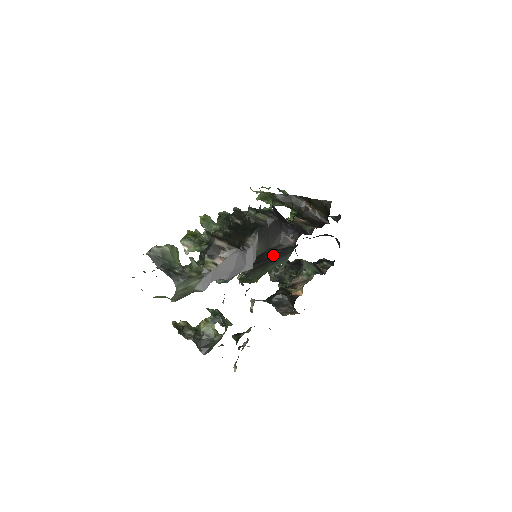
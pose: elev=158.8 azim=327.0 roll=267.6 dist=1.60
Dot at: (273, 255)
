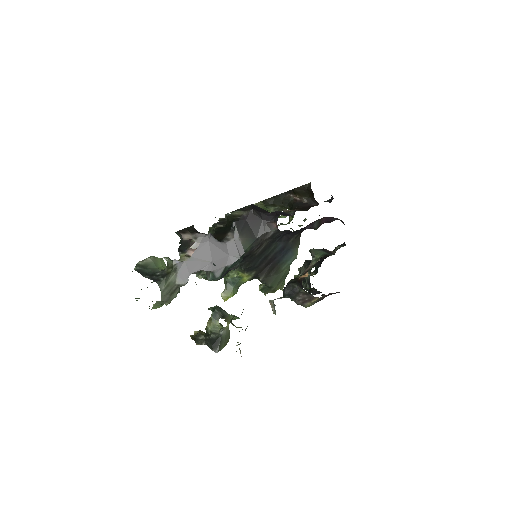
Dot at: (277, 253)
